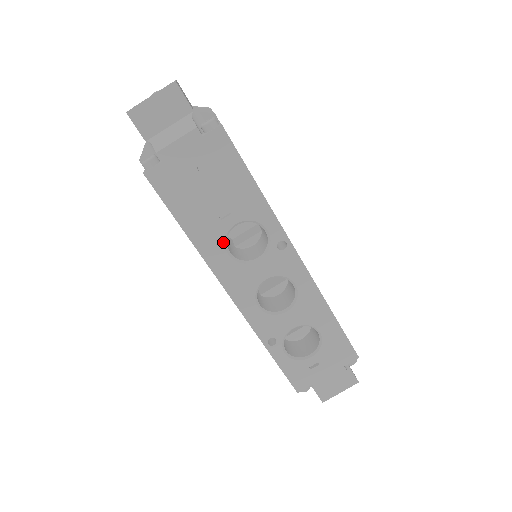
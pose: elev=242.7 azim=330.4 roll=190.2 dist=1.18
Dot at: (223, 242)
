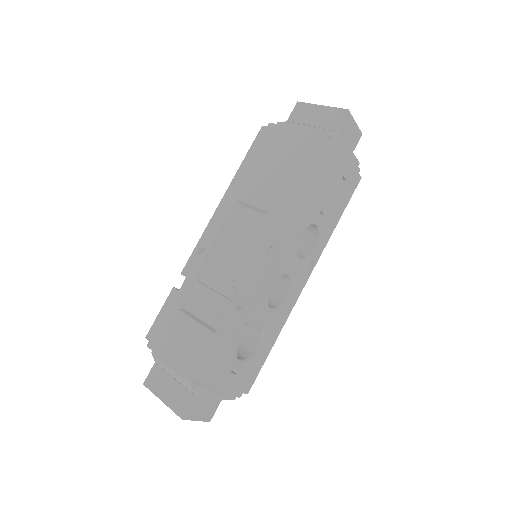
Dot at: (308, 225)
